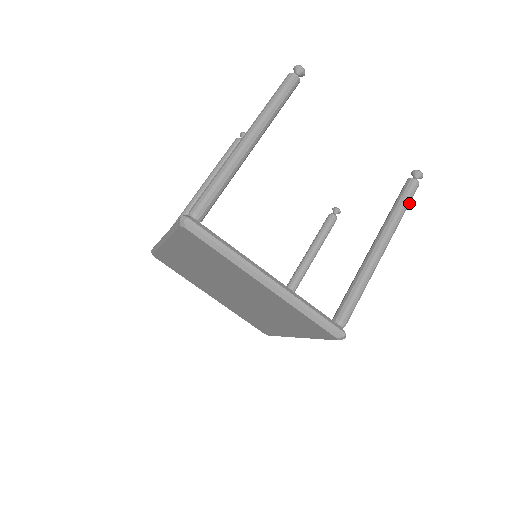
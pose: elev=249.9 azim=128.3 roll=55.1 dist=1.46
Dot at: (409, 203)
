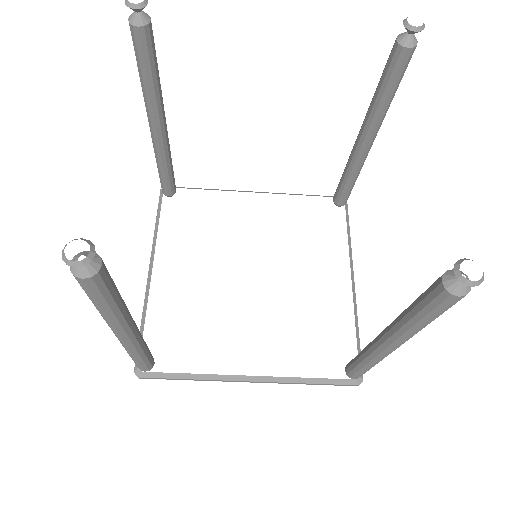
Dot at: occluded
